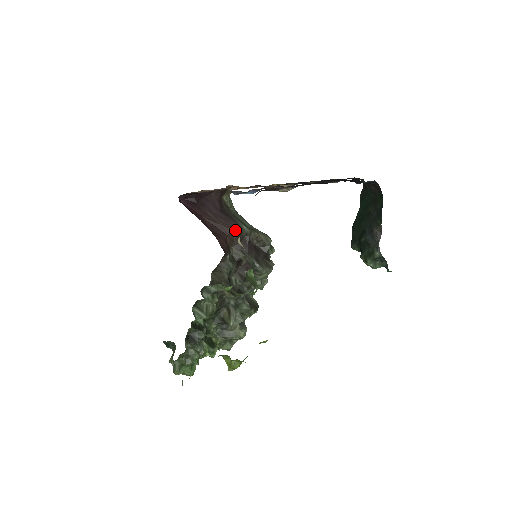
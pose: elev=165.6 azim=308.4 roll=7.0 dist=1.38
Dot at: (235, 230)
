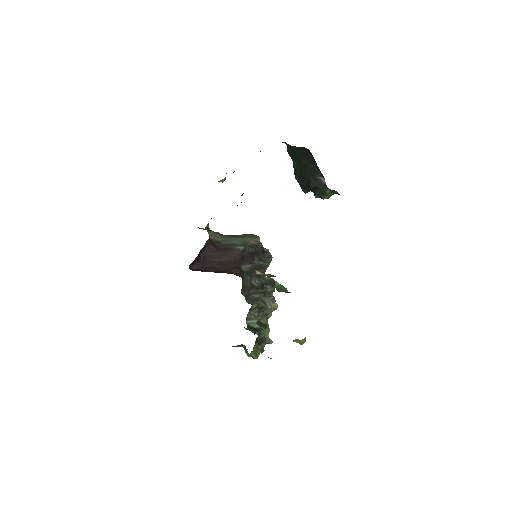
Dot at: (236, 255)
